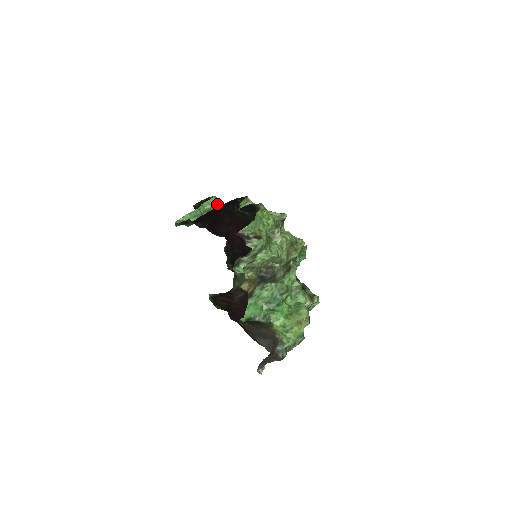
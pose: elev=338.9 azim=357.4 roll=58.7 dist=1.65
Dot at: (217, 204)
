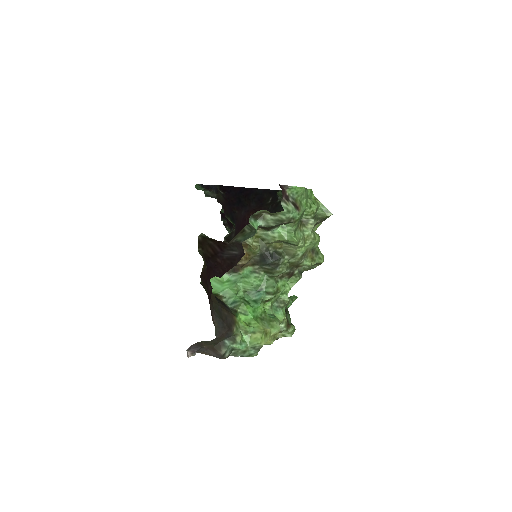
Dot at: occluded
